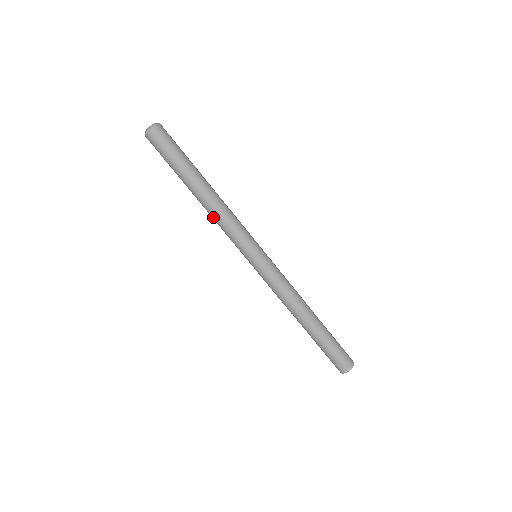
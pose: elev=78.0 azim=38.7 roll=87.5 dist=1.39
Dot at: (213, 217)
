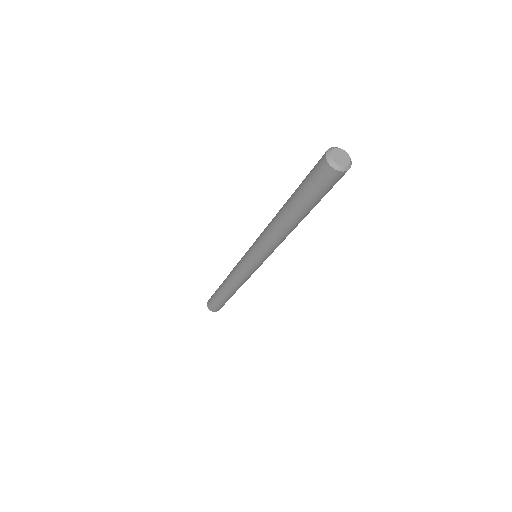
Dot at: (269, 227)
